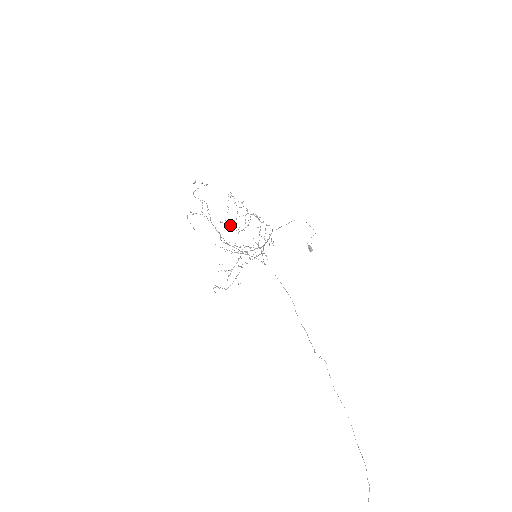
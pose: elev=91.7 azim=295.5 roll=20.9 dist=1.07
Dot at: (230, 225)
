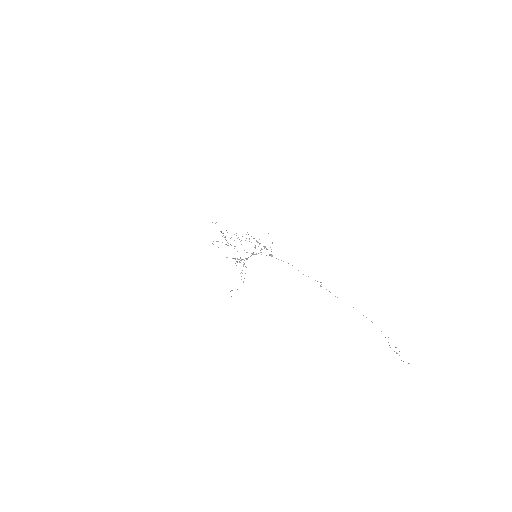
Dot at: occluded
